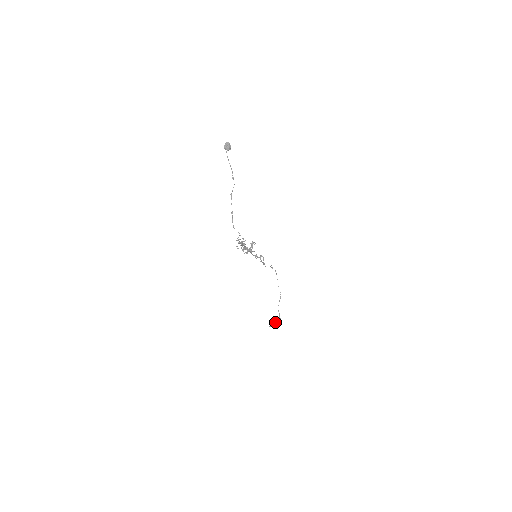
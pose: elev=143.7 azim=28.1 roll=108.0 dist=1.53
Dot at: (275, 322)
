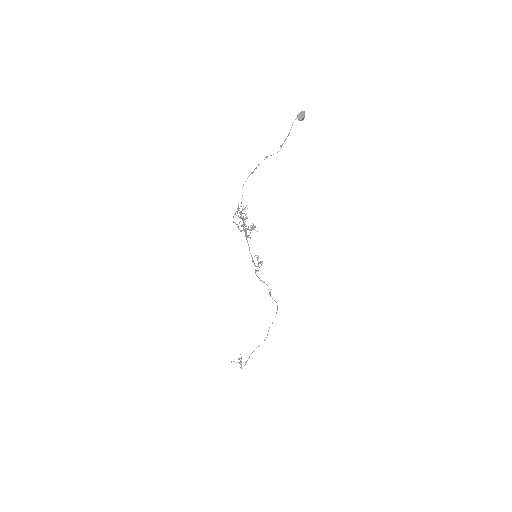
Dot at: (240, 362)
